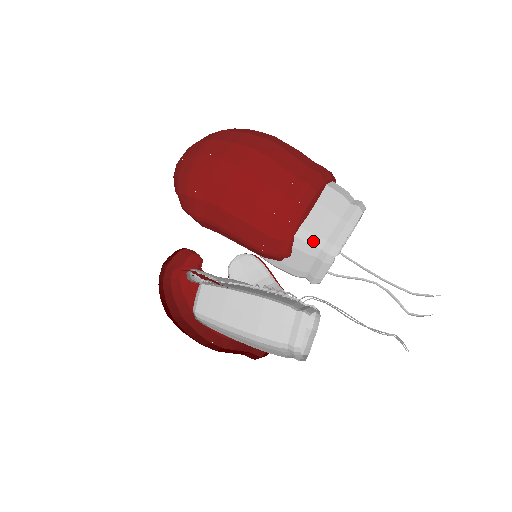
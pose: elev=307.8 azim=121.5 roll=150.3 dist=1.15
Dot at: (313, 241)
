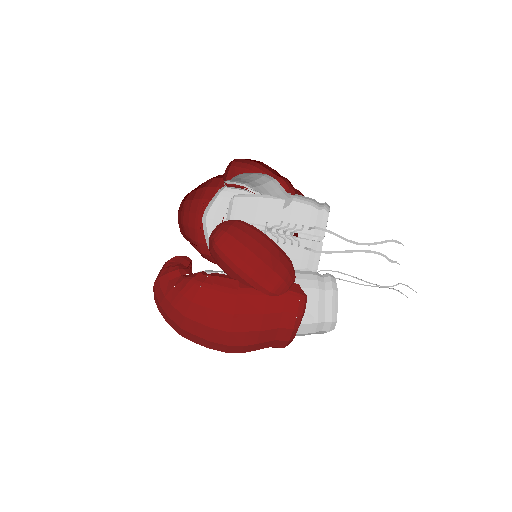
Dot at: occluded
